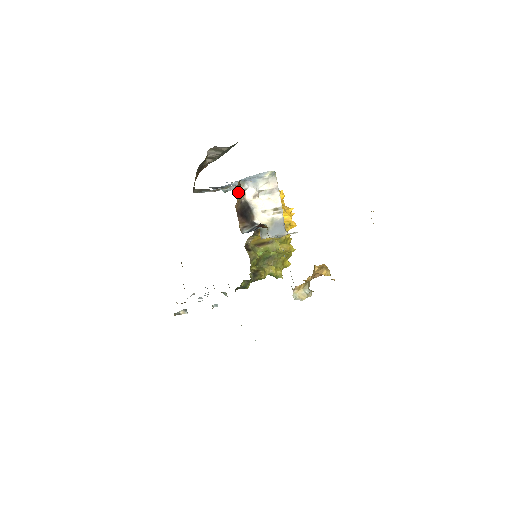
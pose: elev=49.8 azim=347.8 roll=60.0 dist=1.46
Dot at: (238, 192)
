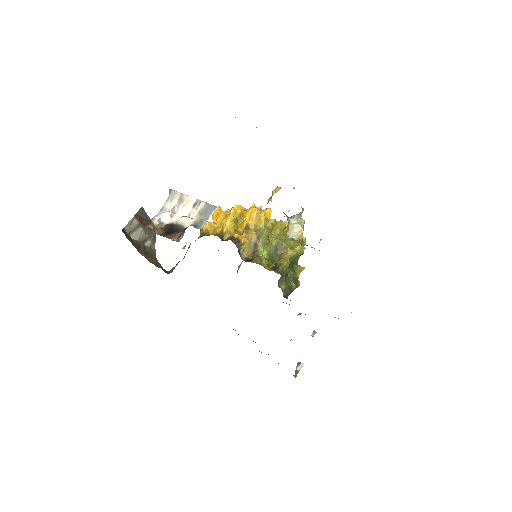
Dot at: occluded
